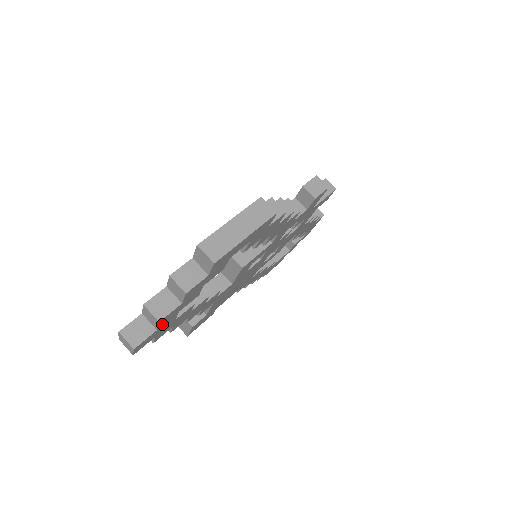
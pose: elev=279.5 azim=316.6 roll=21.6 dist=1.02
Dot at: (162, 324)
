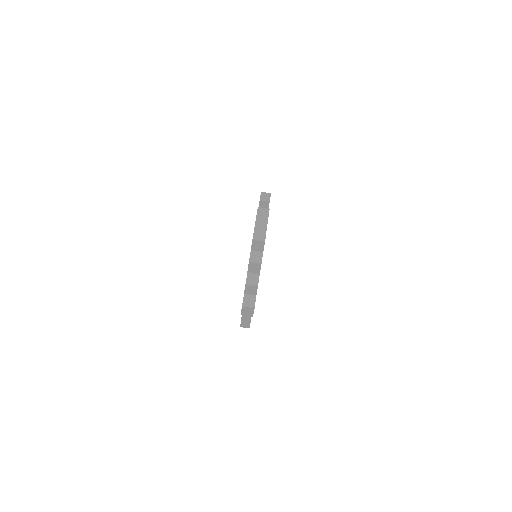
Dot at: occluded
